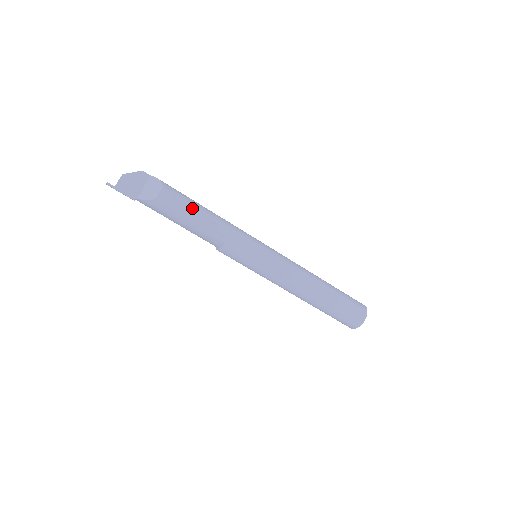
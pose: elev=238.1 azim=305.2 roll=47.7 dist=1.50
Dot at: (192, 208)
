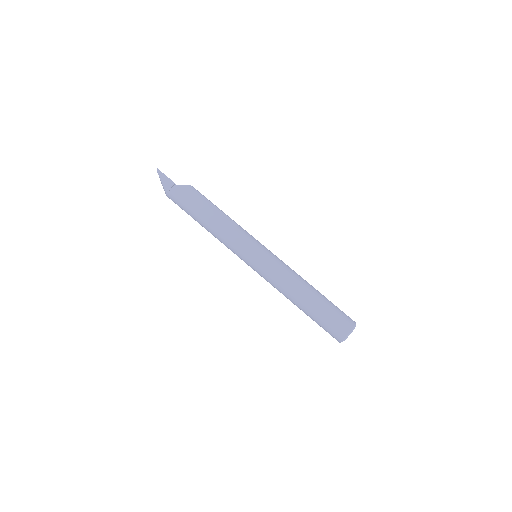
Dot at: occluded
